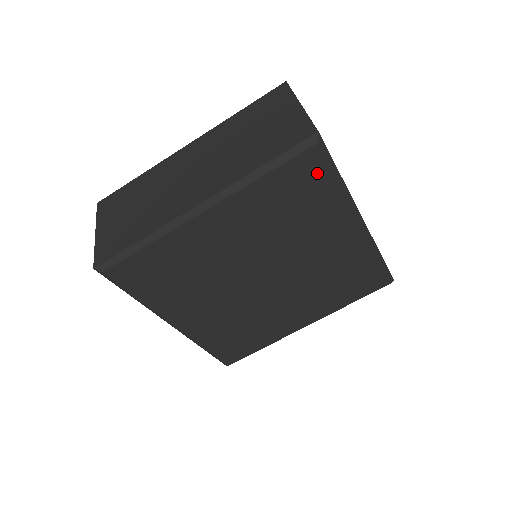
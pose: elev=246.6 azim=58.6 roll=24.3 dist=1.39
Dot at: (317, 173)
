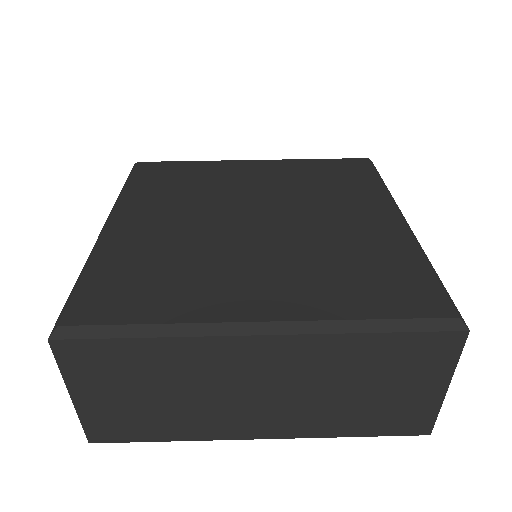
Dot at: (362, 170)
